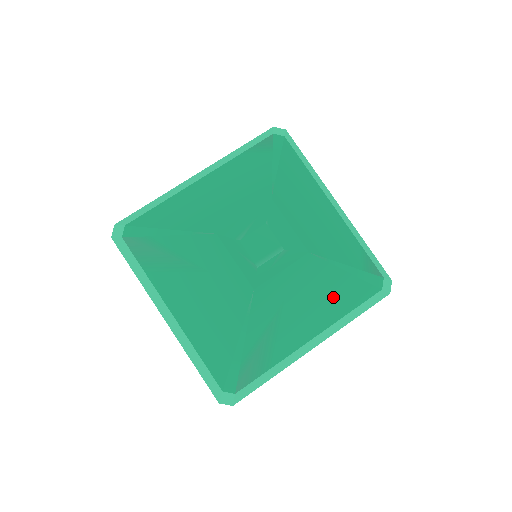
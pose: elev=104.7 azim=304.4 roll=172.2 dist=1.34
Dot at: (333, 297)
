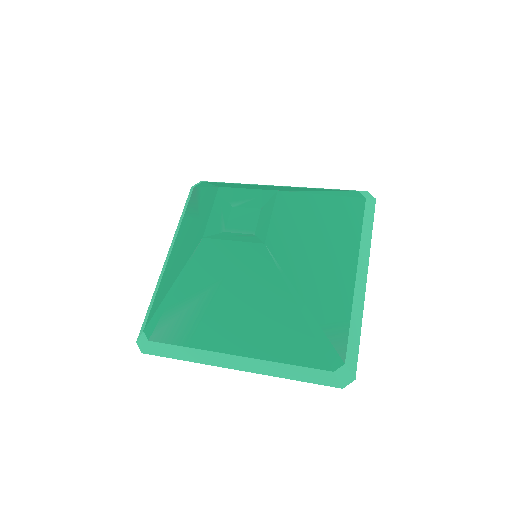
Dot at: (274, 324)
